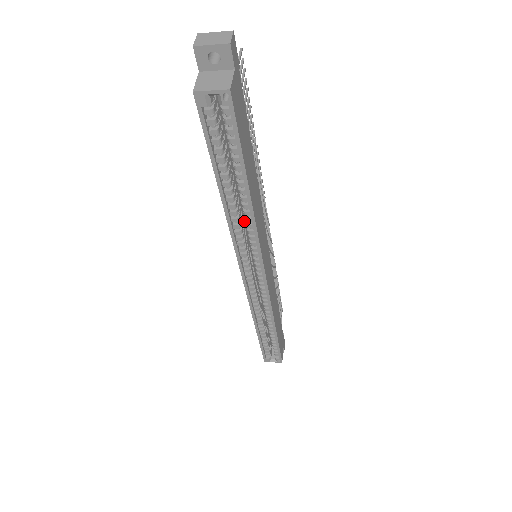
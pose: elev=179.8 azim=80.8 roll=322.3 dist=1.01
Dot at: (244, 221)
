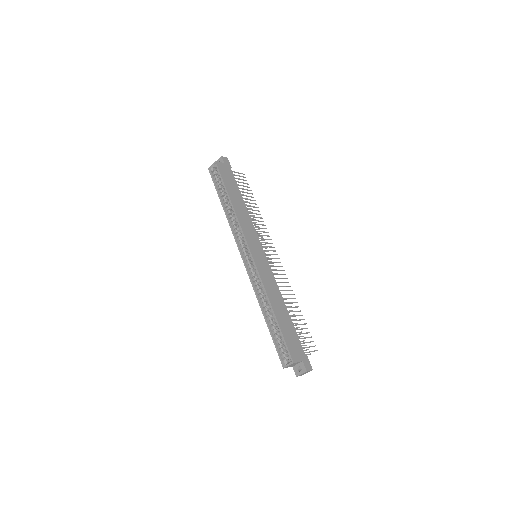
Dot at: occluded
